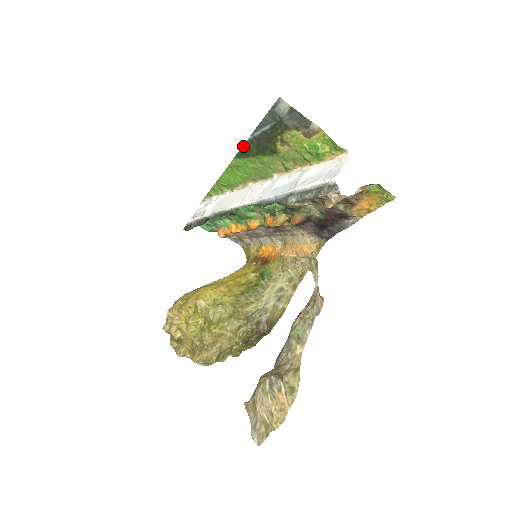
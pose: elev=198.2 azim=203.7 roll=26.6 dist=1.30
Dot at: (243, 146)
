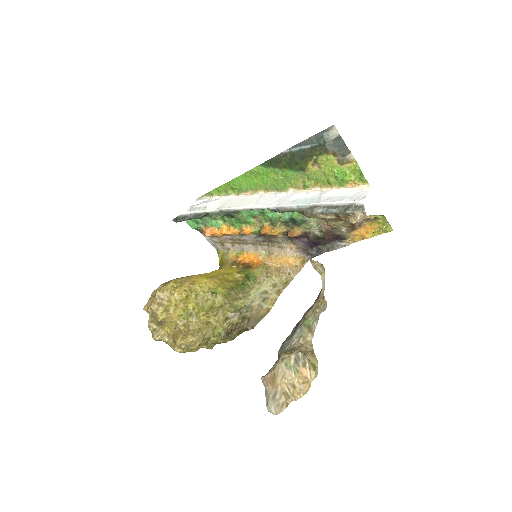
Dot at: (275, 157)
